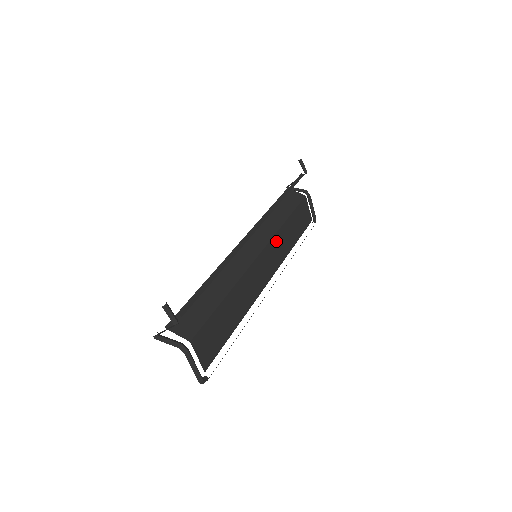
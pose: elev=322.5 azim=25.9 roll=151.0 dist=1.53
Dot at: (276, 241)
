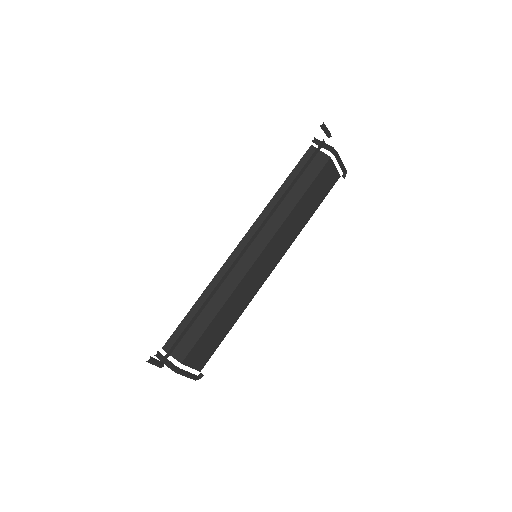
Dot at: (282, 232)
